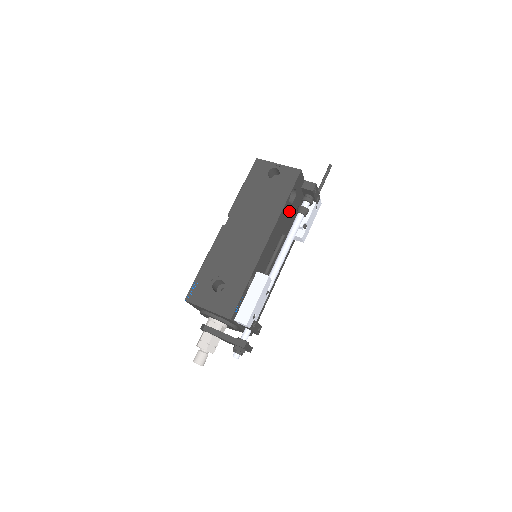
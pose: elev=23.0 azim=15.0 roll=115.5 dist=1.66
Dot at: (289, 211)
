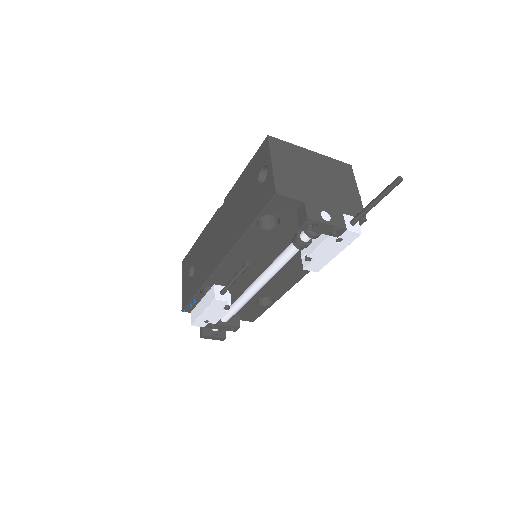
Dot at: (271, 235)
